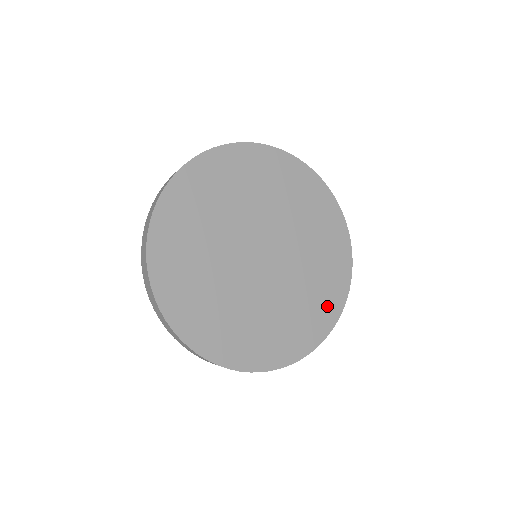
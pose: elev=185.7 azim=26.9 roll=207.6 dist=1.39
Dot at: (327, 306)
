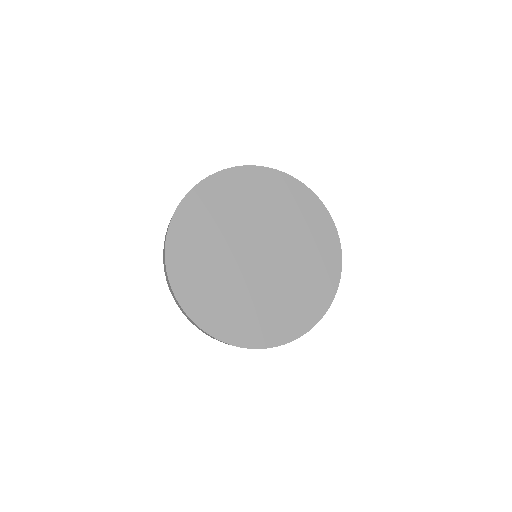
Dot at: (328, 263)
